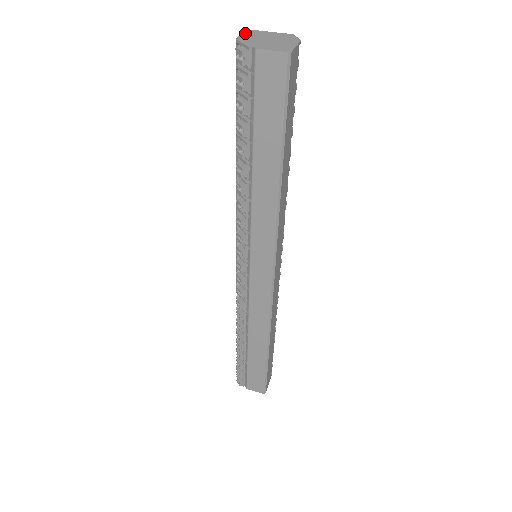
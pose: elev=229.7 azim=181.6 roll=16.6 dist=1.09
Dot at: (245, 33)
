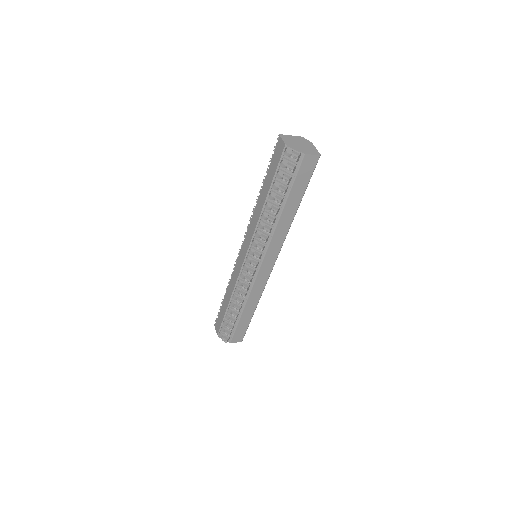
Dot at: (283, 139)
